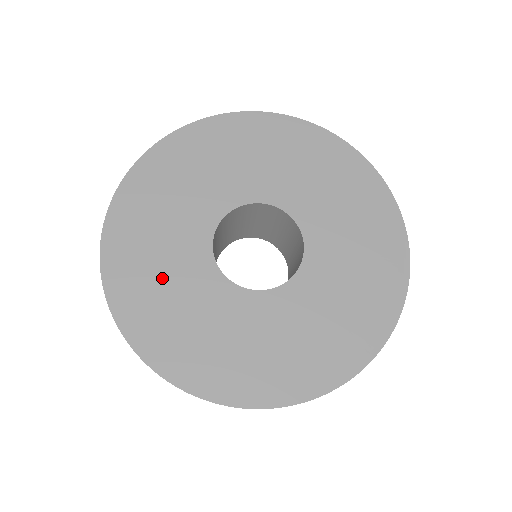
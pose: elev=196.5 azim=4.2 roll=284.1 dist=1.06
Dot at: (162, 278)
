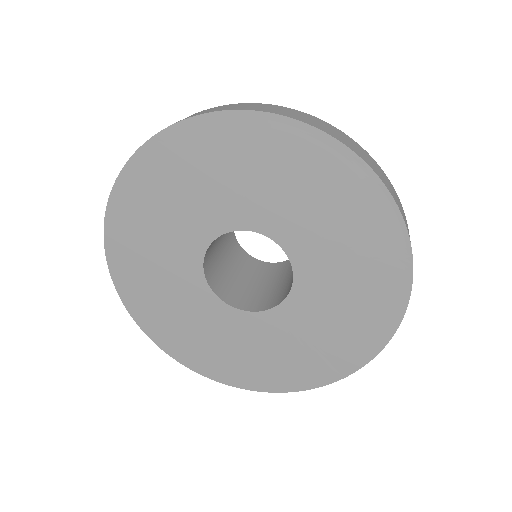
Dot at: (231, 348)
